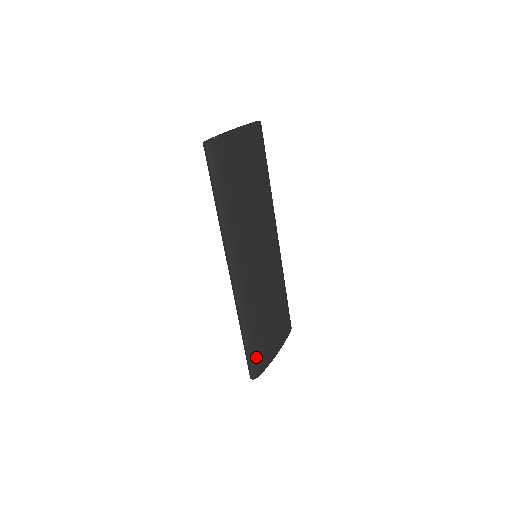
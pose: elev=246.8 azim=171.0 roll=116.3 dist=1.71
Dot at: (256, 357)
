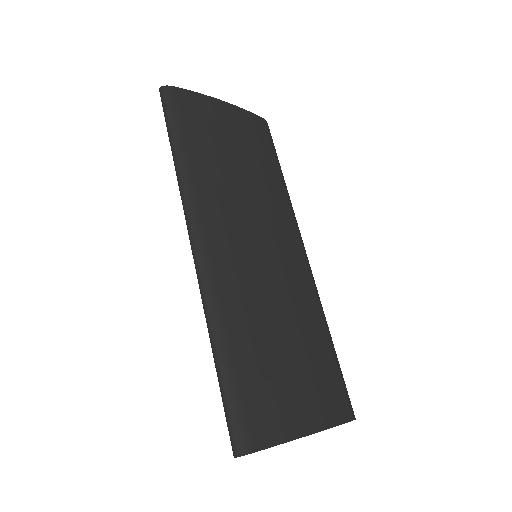
Dot at: (242, 406)
